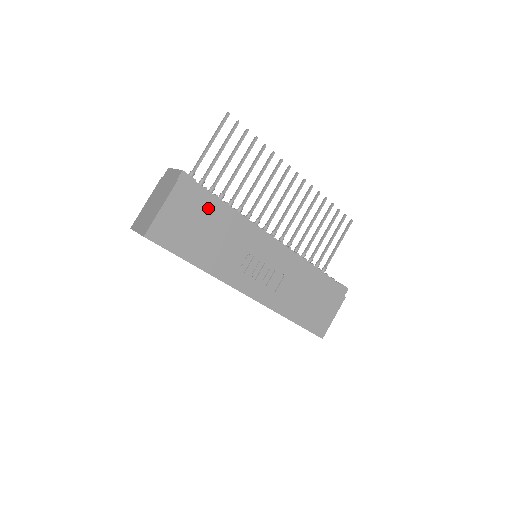
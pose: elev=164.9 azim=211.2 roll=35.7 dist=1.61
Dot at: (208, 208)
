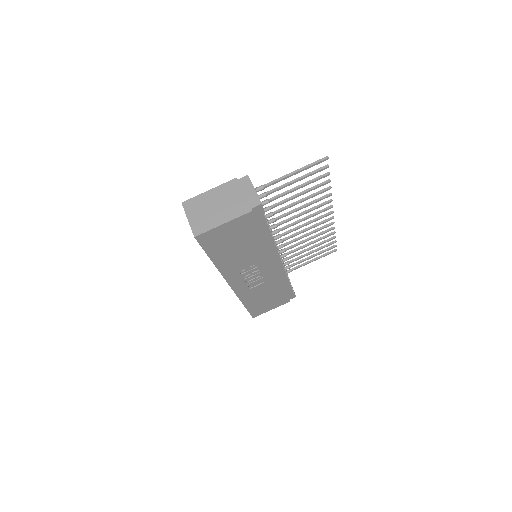
Dot at: (256, 233)
